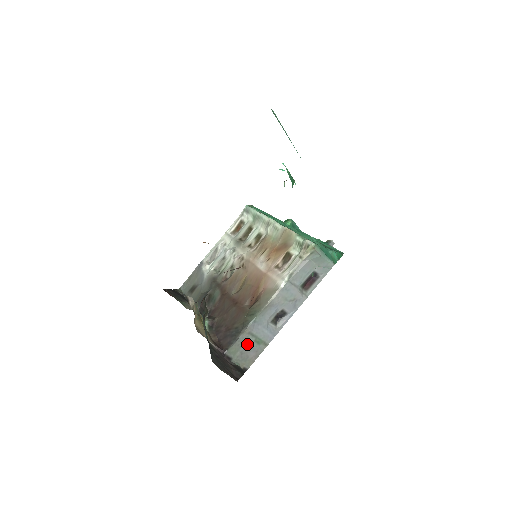
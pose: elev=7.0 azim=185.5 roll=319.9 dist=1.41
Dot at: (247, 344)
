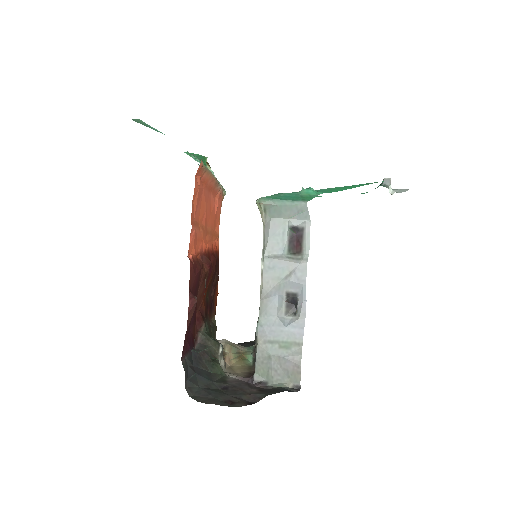
Dot at: (273, 356)
